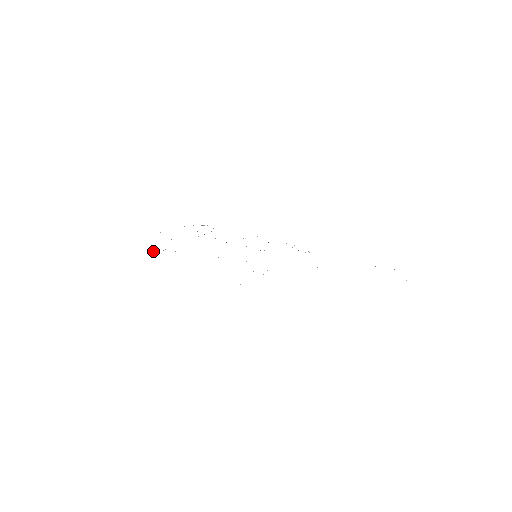
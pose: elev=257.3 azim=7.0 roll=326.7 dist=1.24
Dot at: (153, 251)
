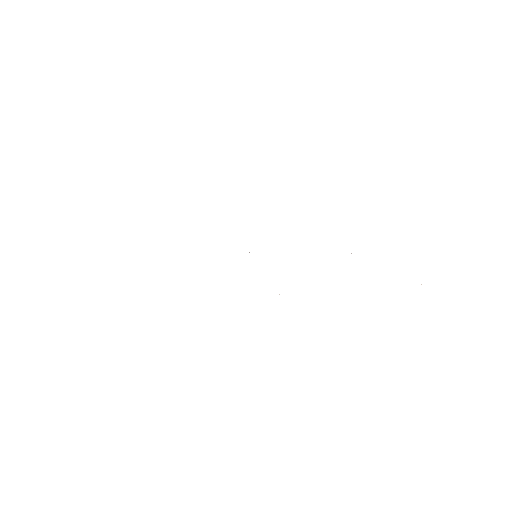
Dot at: occluded
